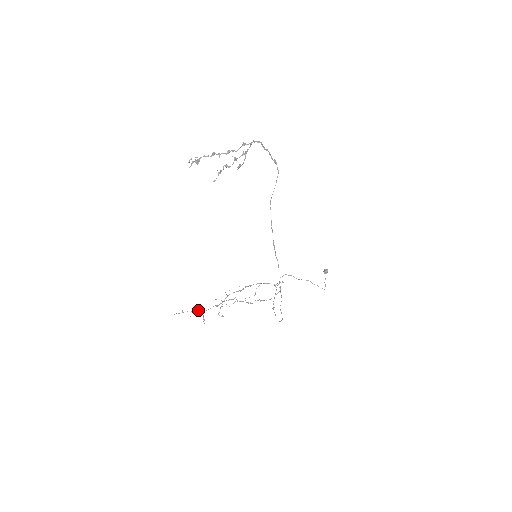
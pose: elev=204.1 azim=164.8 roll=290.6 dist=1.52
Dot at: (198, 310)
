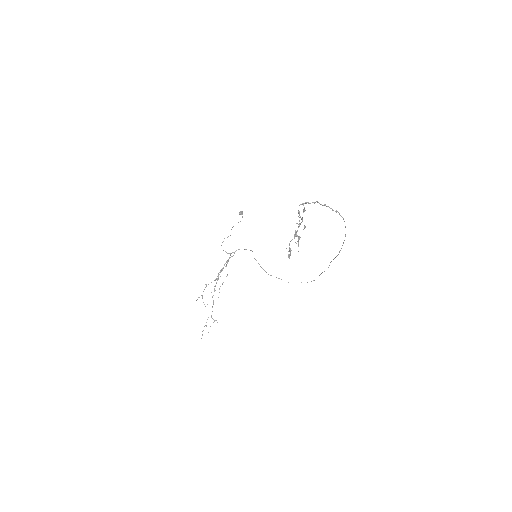
Dot at: occluded
